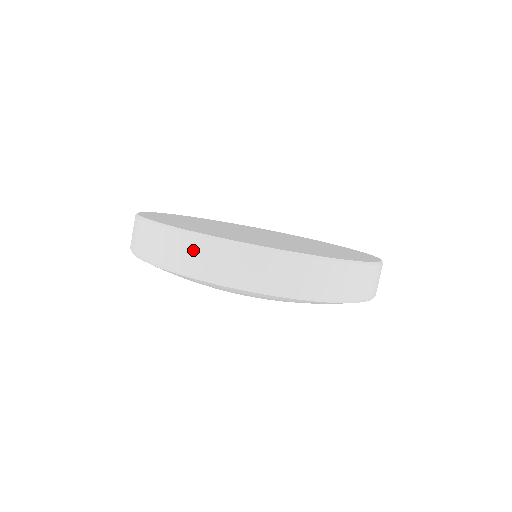
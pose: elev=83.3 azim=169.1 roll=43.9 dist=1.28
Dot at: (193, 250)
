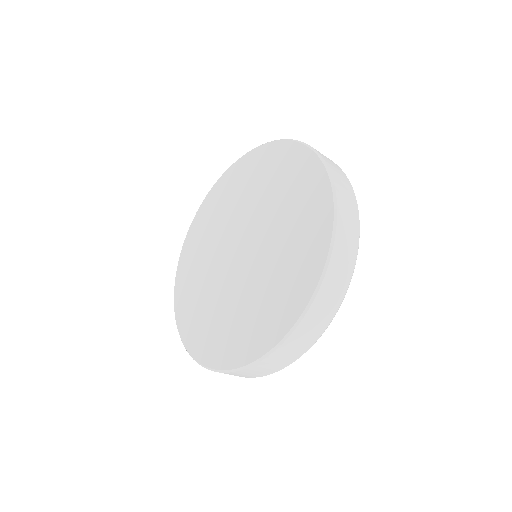
Dot at: (306, 331)
